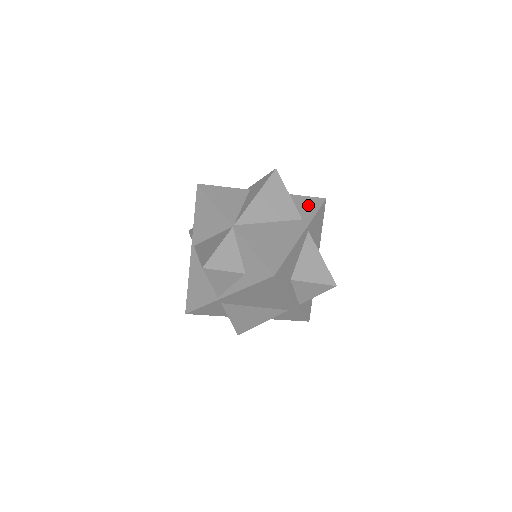
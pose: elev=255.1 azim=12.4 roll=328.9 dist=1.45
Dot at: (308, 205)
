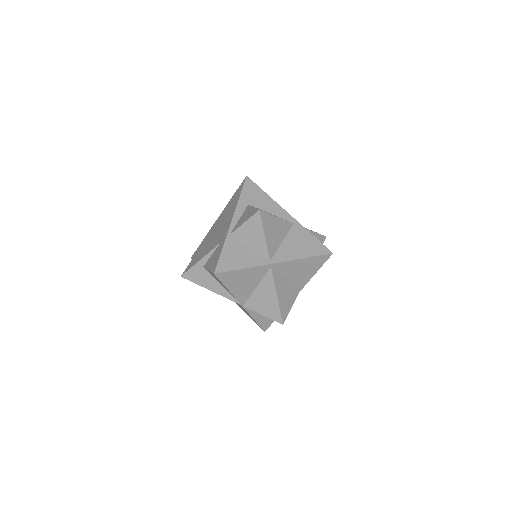
Dot at: occluded
